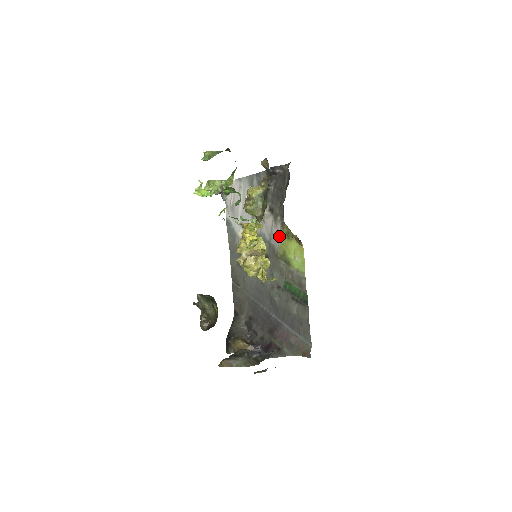
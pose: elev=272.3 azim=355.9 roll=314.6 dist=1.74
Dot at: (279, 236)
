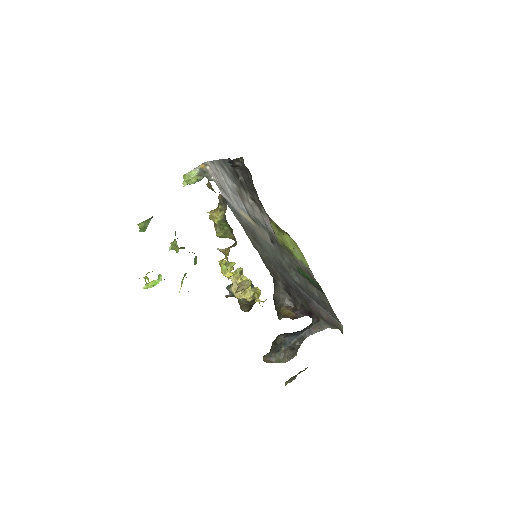
Dot at: (271, 227)
